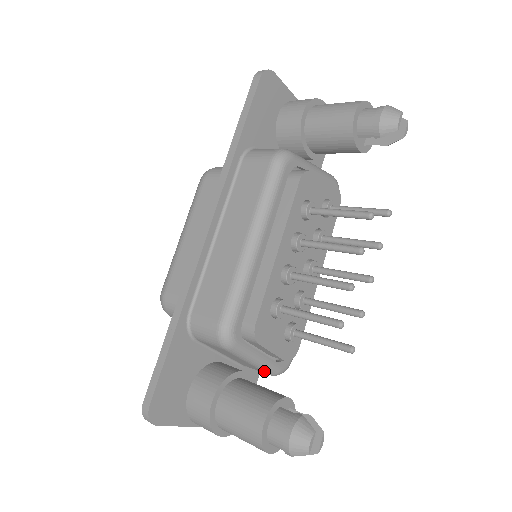
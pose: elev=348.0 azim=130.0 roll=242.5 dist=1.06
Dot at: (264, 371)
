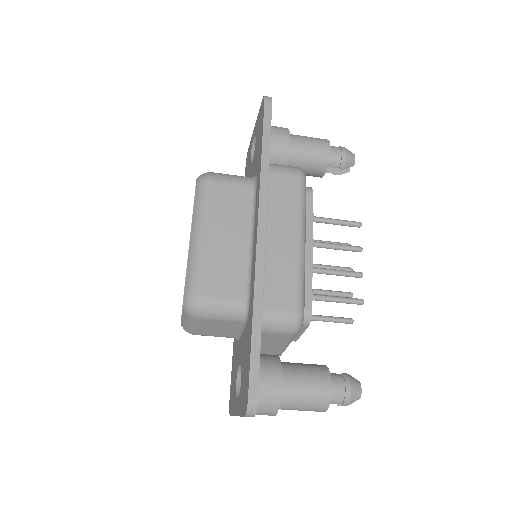
Dot at: (279, 354)
